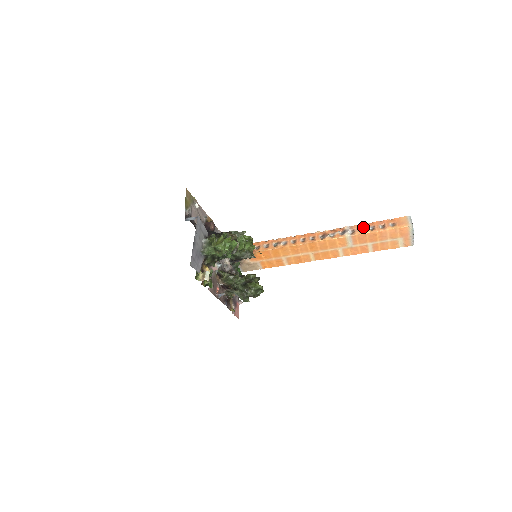
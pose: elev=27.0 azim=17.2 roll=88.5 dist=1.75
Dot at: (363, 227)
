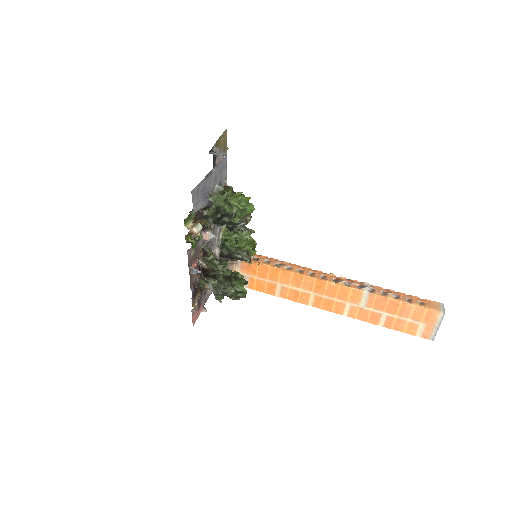
Dot at: (386, 291)
